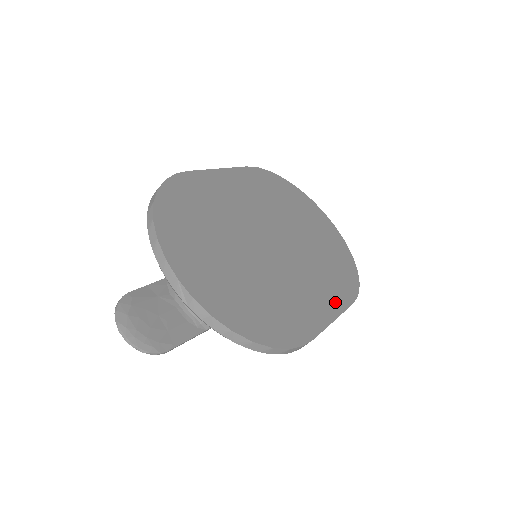
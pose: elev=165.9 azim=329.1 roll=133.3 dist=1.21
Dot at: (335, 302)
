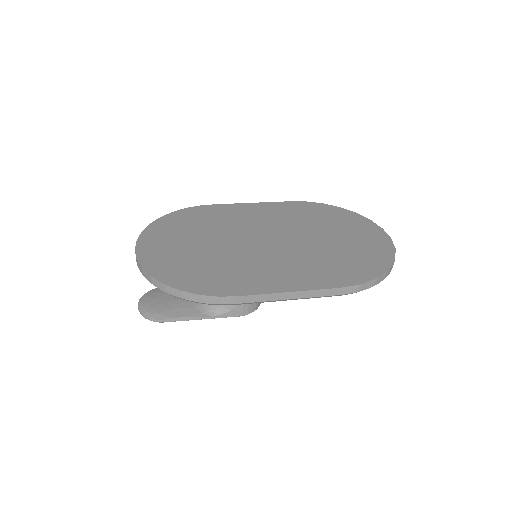
Dot at: (308, 282)
